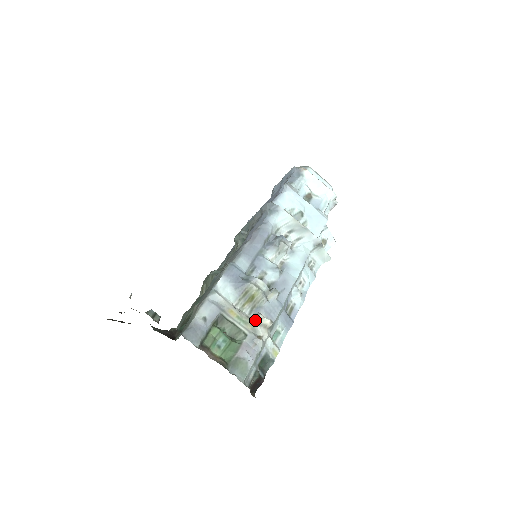
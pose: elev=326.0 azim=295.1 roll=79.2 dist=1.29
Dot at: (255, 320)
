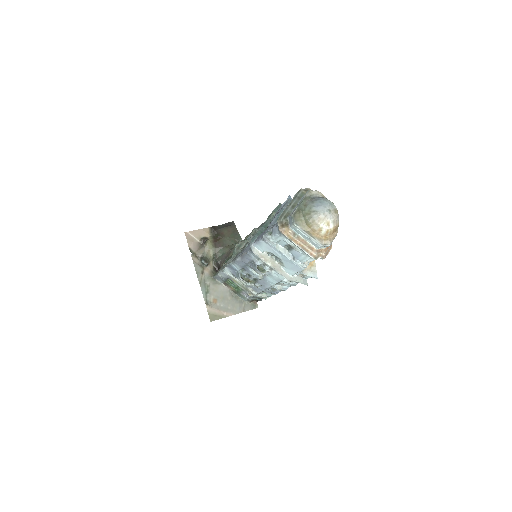
Dot at: (247, 288)
